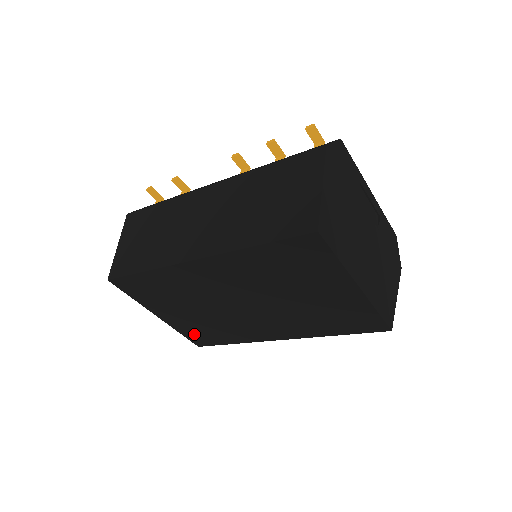
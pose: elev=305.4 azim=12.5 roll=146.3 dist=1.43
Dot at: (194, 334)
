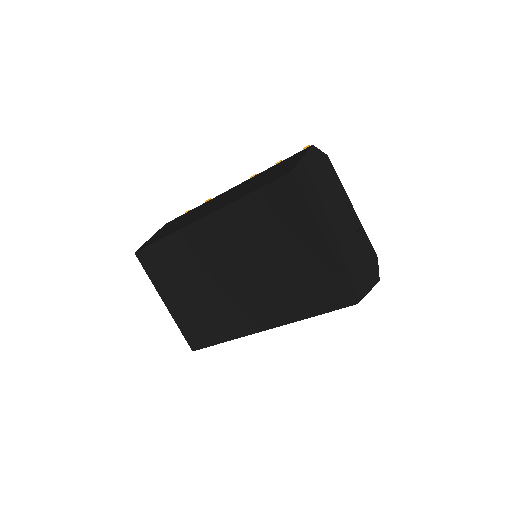
Dot at: (191, 329)
